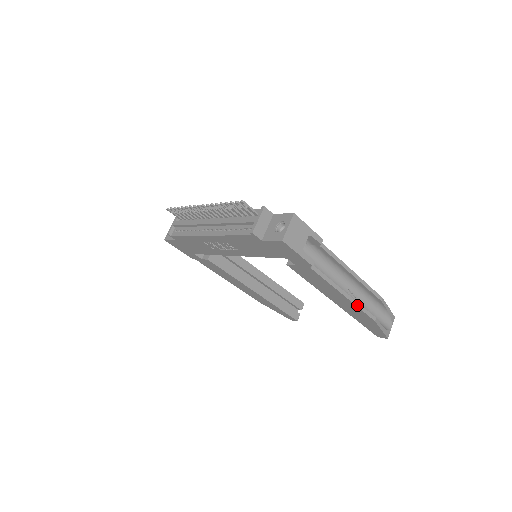
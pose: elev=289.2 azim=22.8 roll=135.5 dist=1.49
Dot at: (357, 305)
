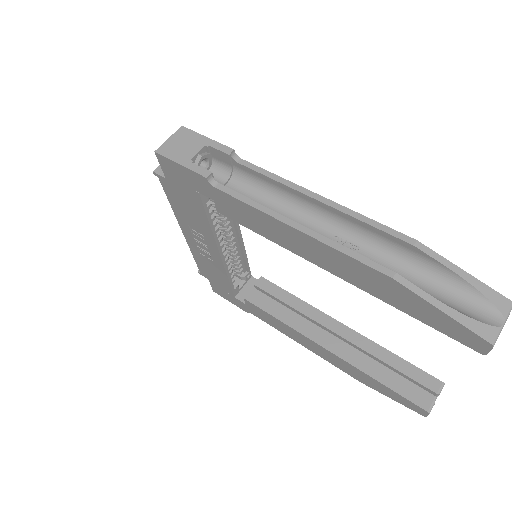
Dot at: (330, 244)
